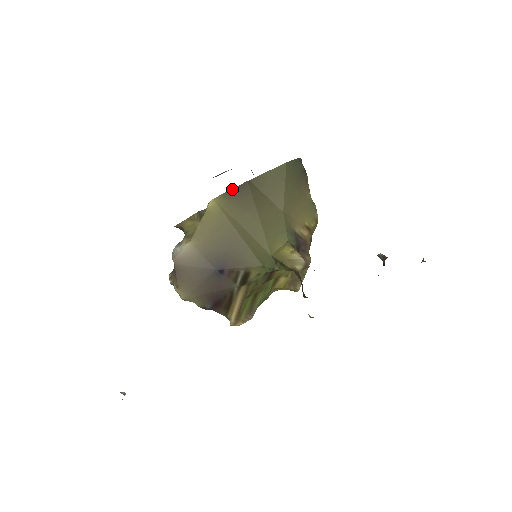
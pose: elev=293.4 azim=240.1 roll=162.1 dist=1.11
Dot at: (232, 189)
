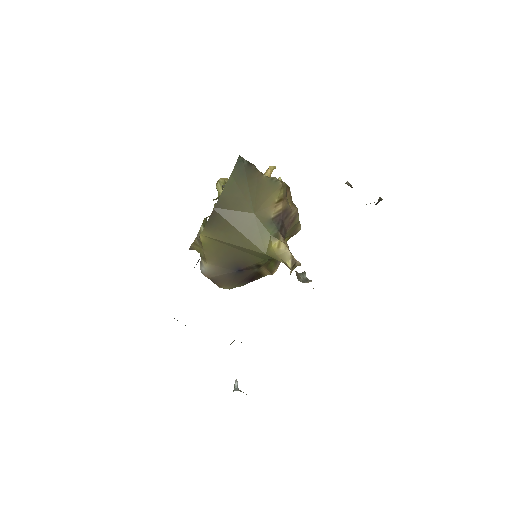
Dot at: (208, 221)
